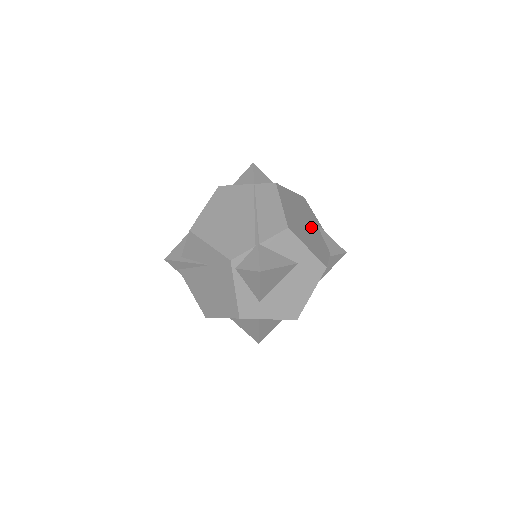
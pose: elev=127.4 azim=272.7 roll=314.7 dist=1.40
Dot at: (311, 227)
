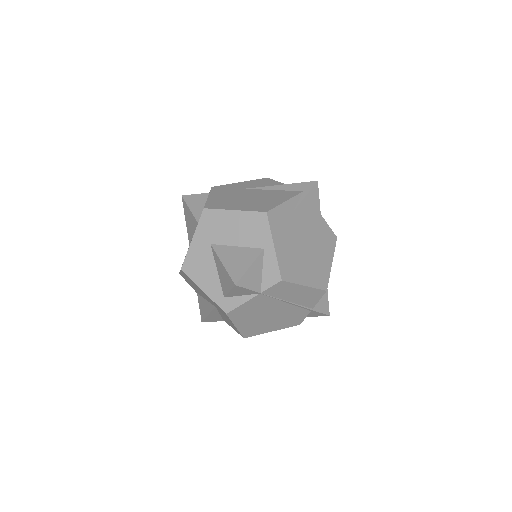
Dot at: (304, 232)
